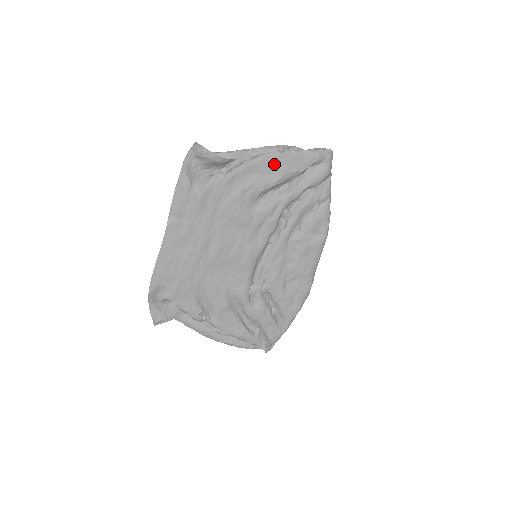
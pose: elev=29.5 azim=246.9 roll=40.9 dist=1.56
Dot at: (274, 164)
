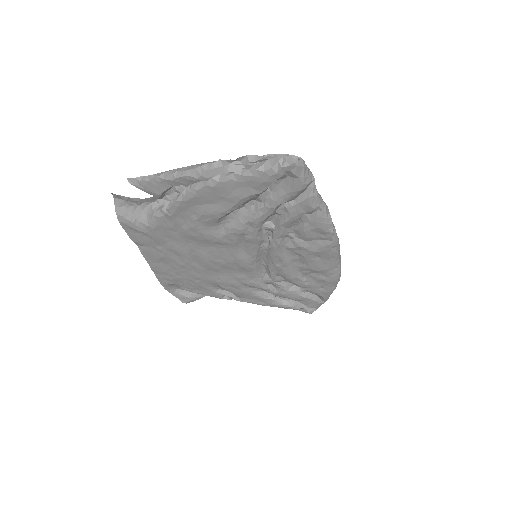
Dot at: (217, 193)
